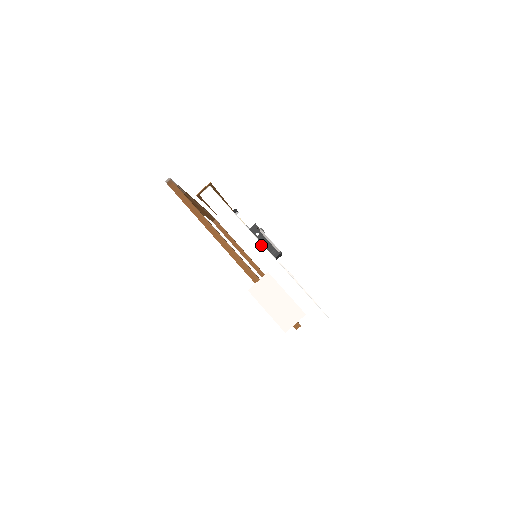
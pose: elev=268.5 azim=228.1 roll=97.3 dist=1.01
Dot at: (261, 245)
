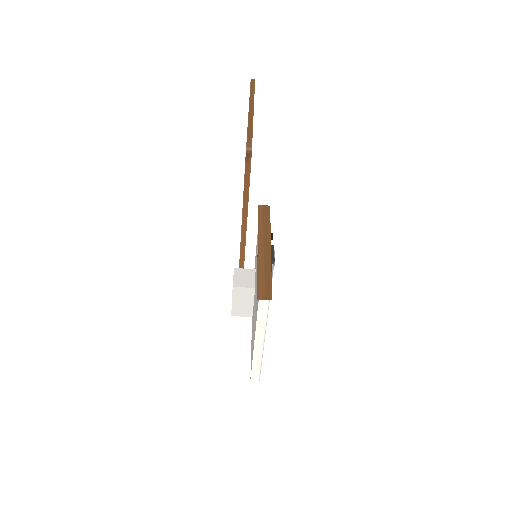
Dot at: (264, 339)
